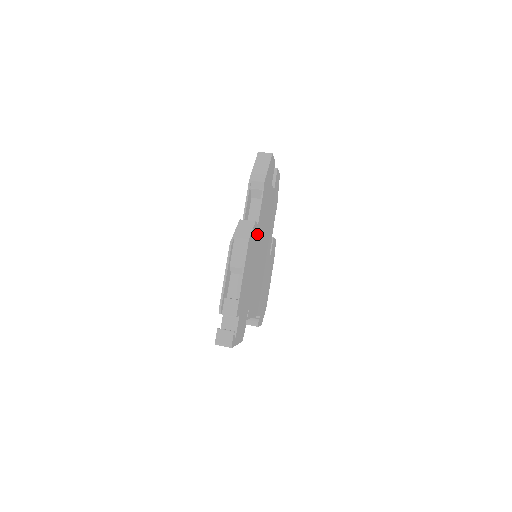
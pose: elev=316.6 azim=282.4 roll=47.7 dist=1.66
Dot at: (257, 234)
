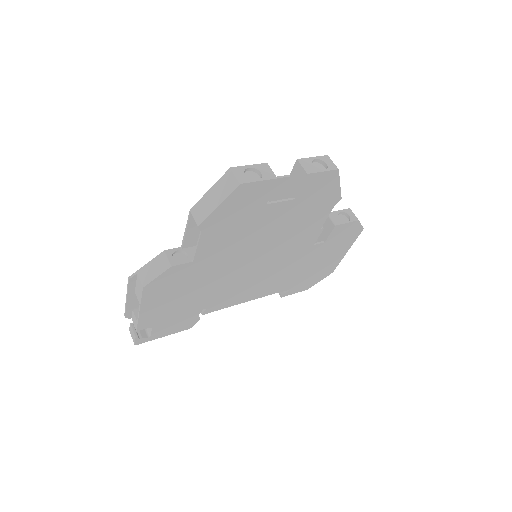
Dot at: (197, 266)
